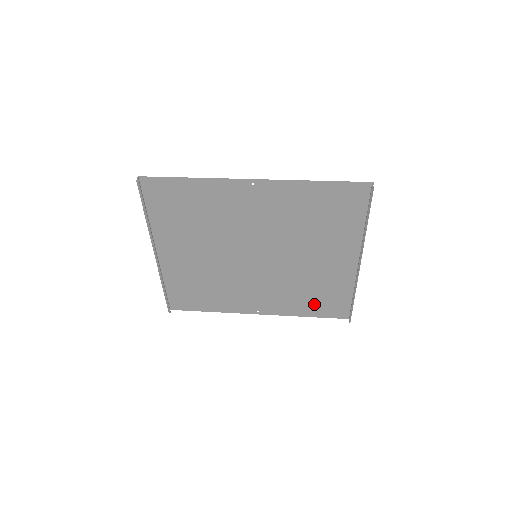
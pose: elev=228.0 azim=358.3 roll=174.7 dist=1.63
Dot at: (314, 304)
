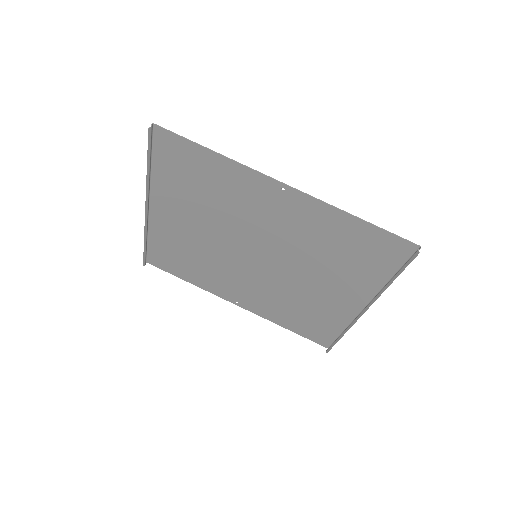
Dot at: (298, 321)
